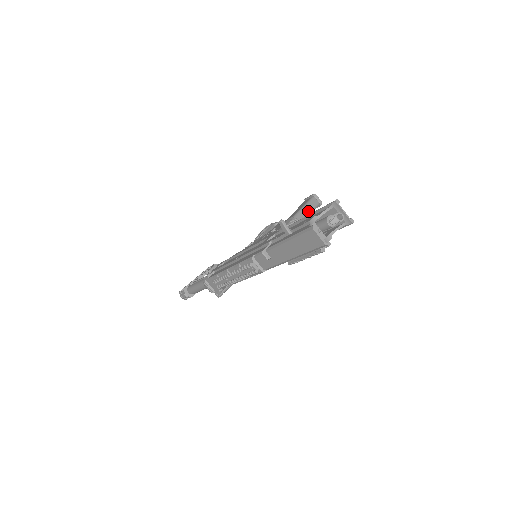
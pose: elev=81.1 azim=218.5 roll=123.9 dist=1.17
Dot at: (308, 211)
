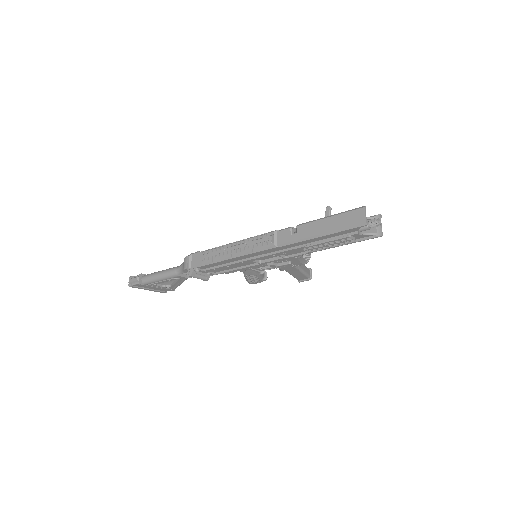
Dot at: (304, 269)
